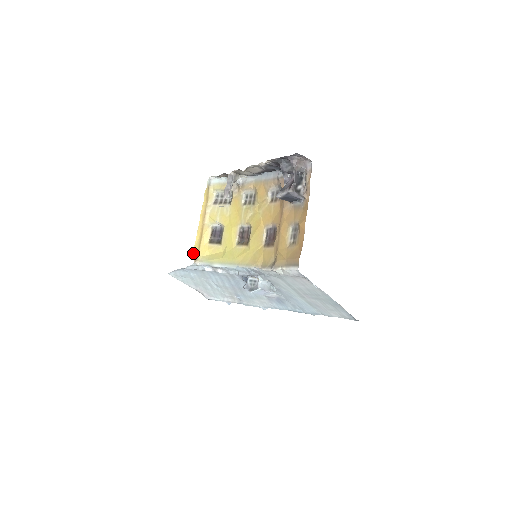
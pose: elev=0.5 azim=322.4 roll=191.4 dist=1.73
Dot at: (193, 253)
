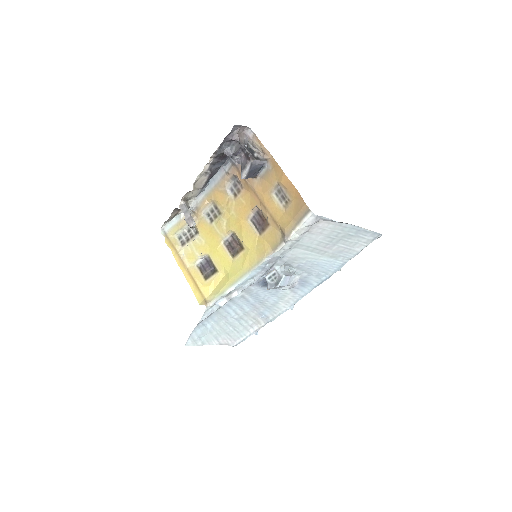
Dot at: (198, 301)
